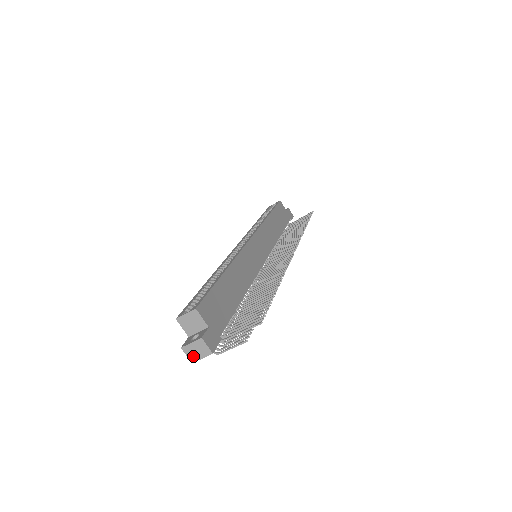
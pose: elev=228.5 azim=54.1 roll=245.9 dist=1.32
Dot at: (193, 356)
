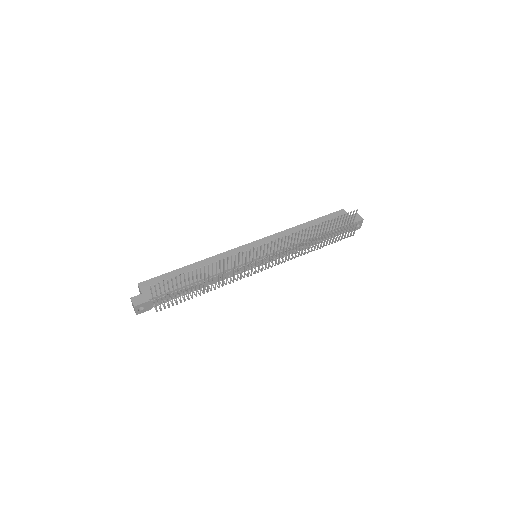
Dot at: occluded
